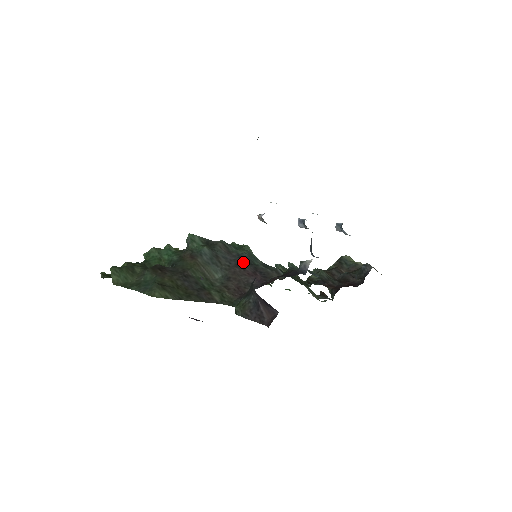
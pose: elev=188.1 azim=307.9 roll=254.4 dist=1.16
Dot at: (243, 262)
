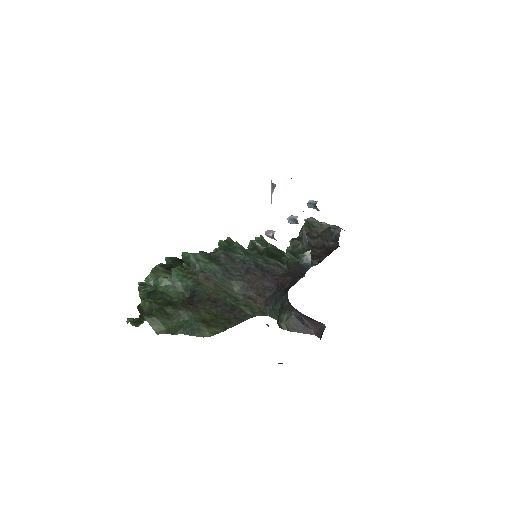
Dot at: (250, 267)
